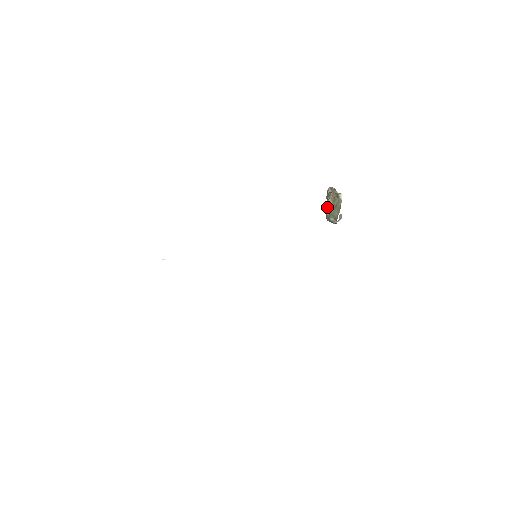
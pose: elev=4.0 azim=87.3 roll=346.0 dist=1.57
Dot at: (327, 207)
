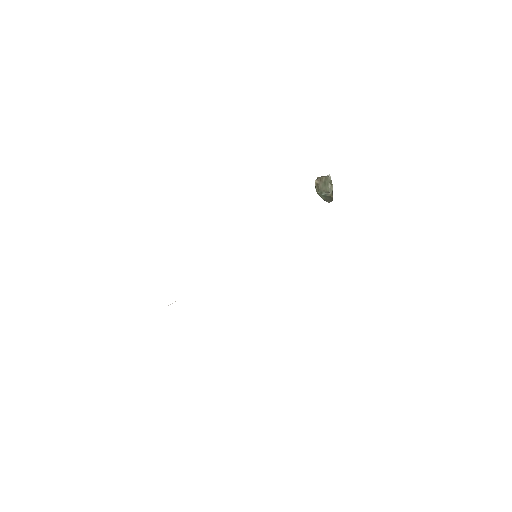
Dot at: (316, 188)
